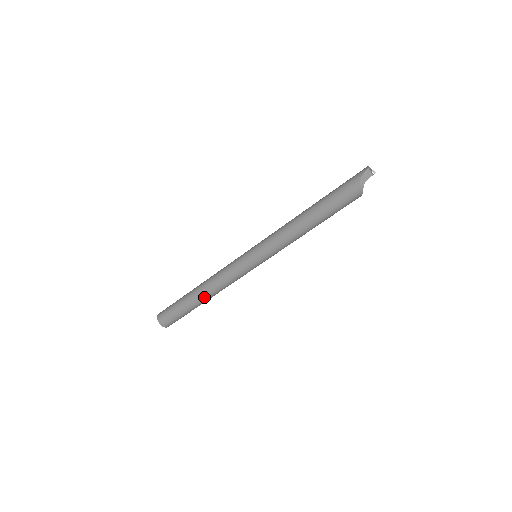
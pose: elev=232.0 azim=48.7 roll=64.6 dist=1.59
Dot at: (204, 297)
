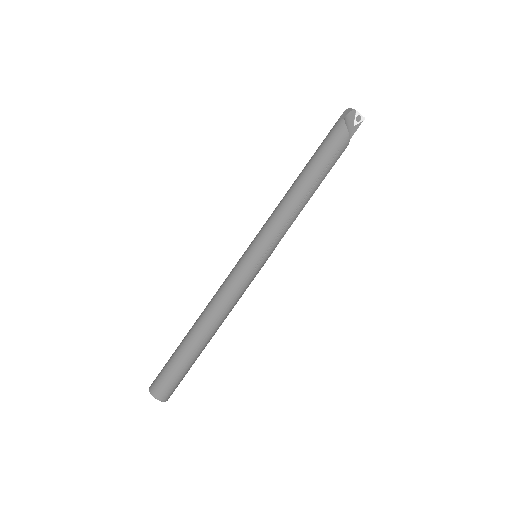
Dot at: (198, 327)
